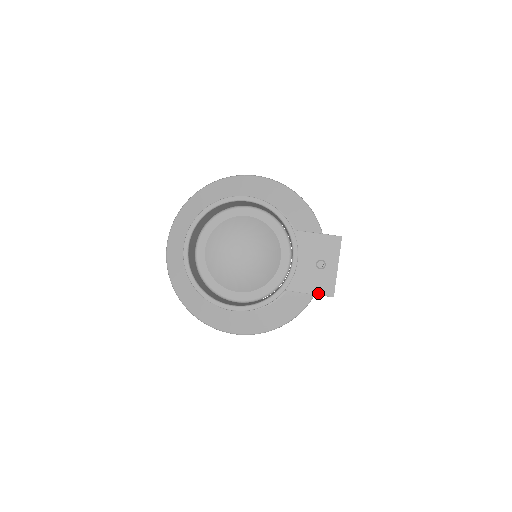
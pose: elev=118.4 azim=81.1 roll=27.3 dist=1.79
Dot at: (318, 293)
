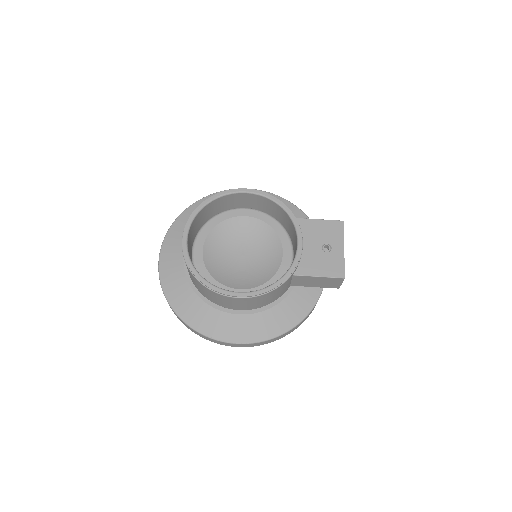
Dot at: (328, 275)
